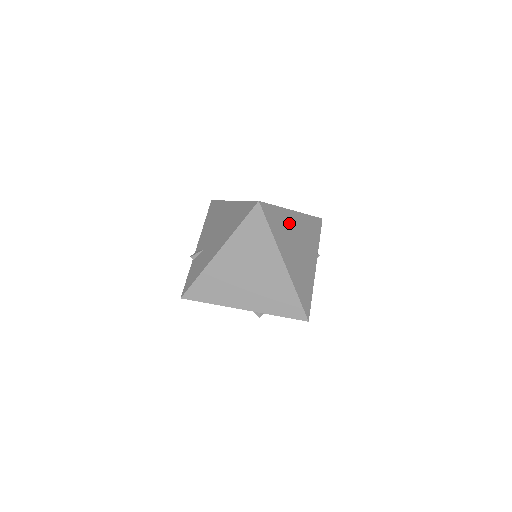
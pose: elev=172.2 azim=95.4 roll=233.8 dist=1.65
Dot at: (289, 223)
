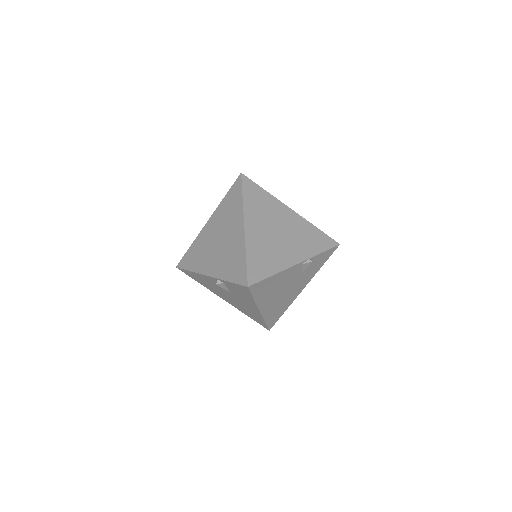
Dot at: (276, 210)
